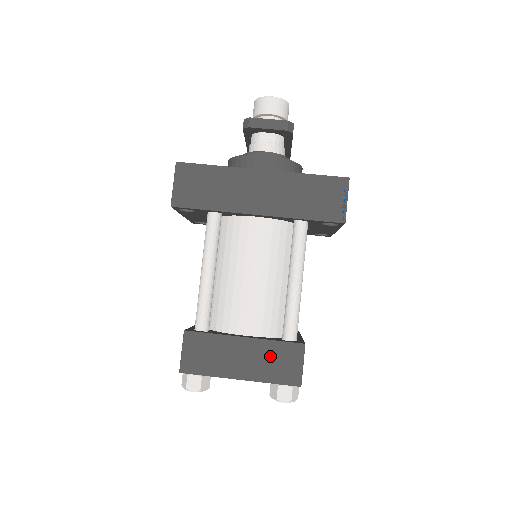
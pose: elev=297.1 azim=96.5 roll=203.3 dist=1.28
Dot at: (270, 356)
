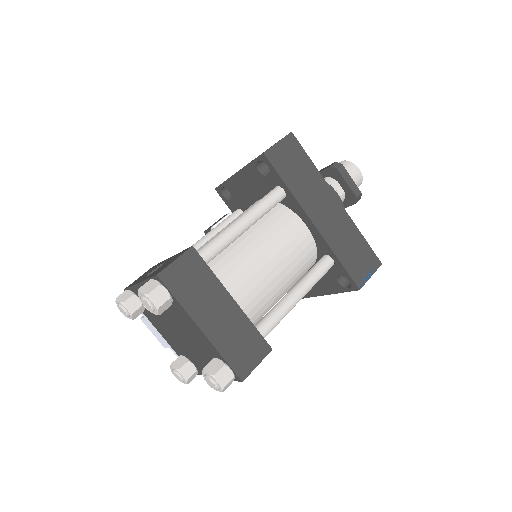
Dot at: (240, 333)
